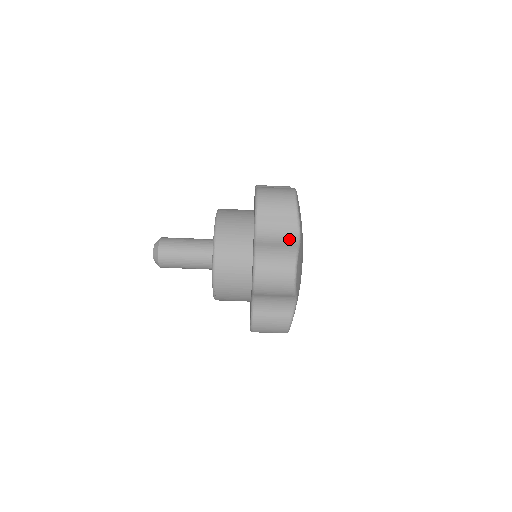
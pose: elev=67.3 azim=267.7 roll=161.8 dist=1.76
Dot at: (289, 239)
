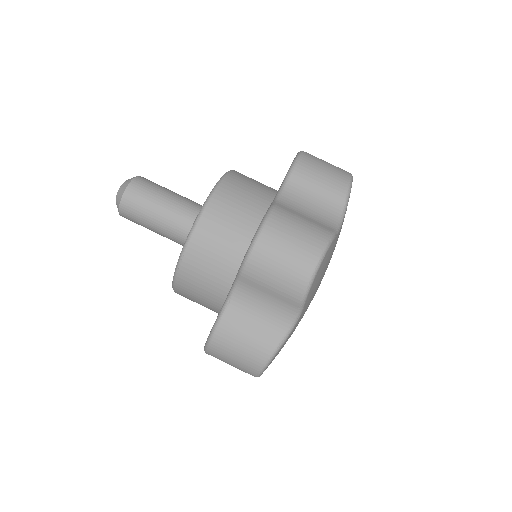
Dot at: (324, 220)
